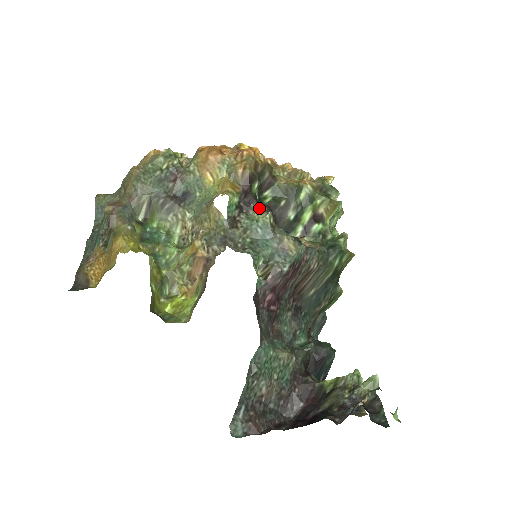
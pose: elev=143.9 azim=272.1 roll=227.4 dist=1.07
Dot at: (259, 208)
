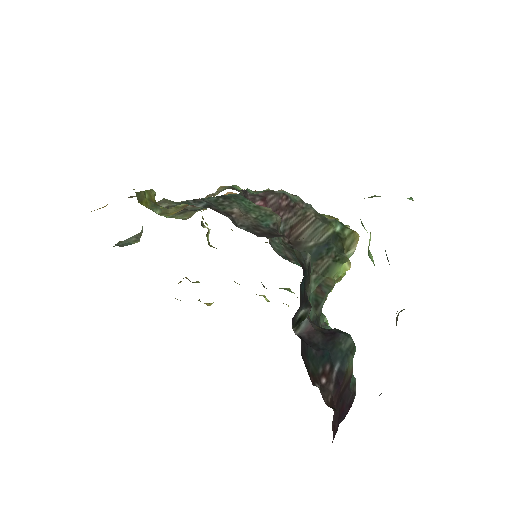
Dot at: occluded
